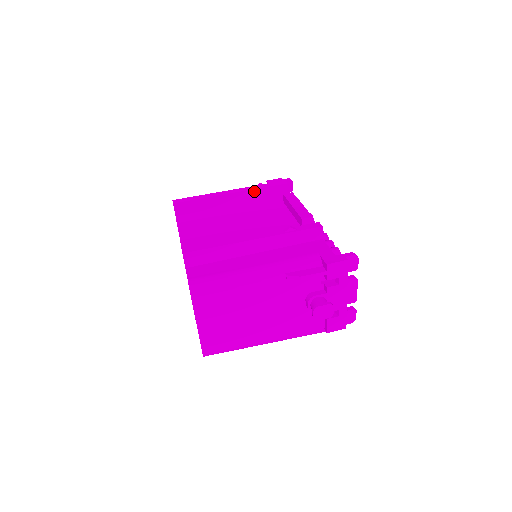
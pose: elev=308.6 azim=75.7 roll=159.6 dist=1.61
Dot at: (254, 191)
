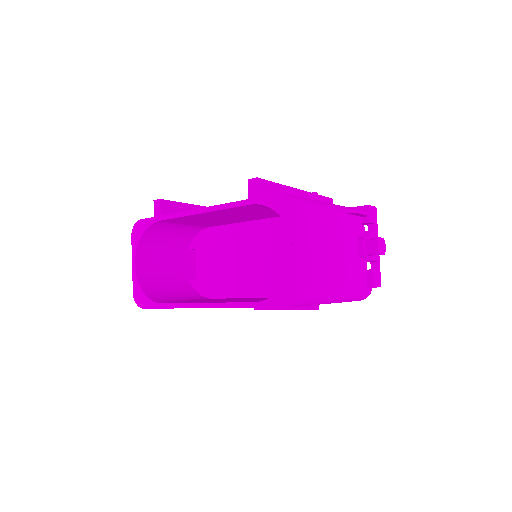
Dot at: occluded
